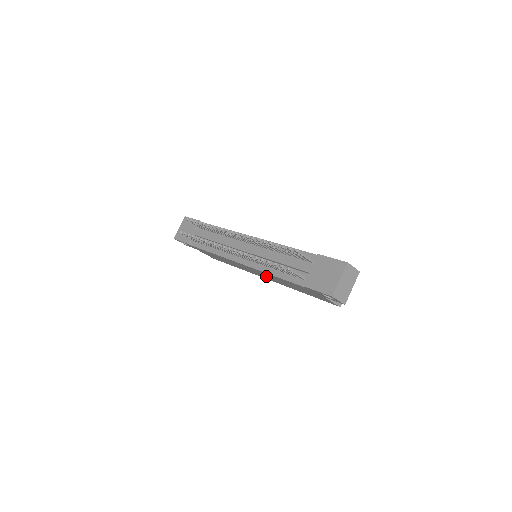
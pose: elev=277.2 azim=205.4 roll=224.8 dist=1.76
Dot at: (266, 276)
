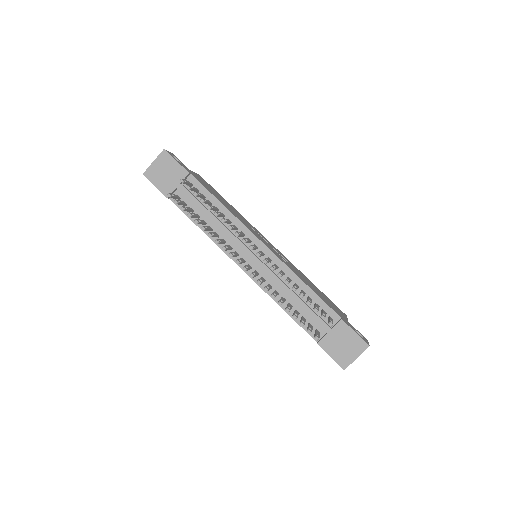
Dot at: occluded
